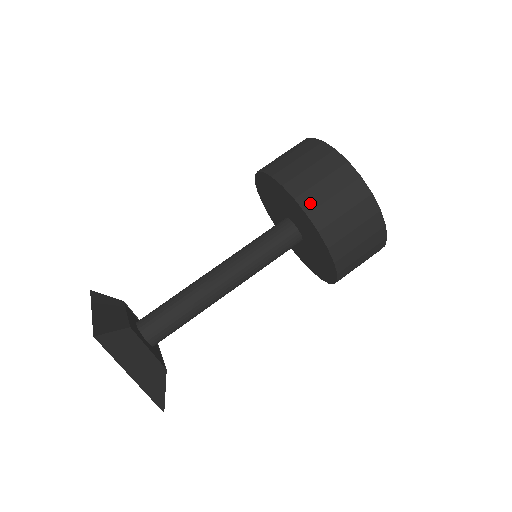
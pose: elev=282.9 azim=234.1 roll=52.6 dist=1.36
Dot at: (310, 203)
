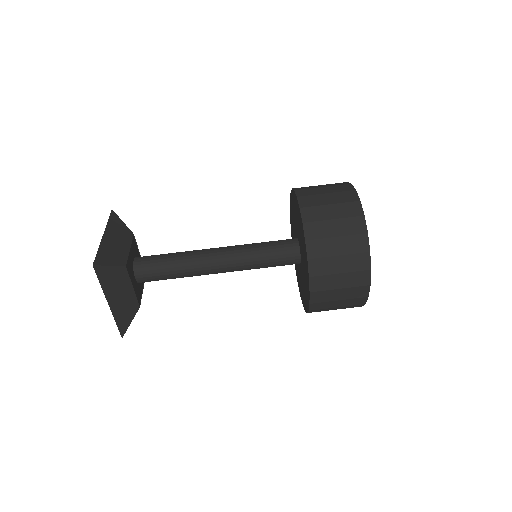
Dot at: (316, 251)
